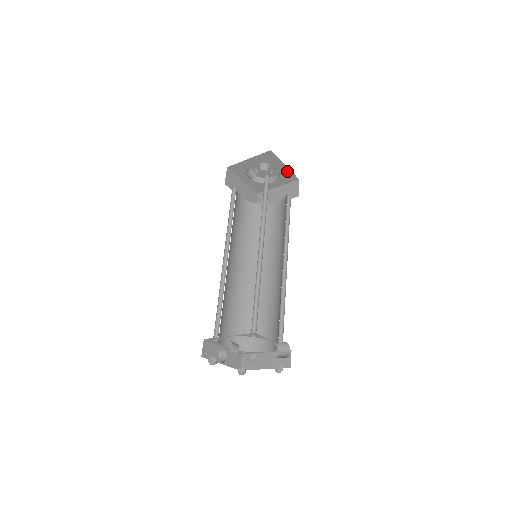
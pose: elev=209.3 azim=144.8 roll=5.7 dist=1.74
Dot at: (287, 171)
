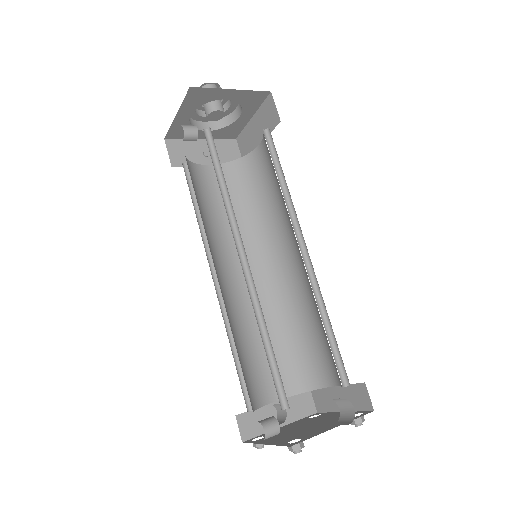
Dot at: (242, 94)
